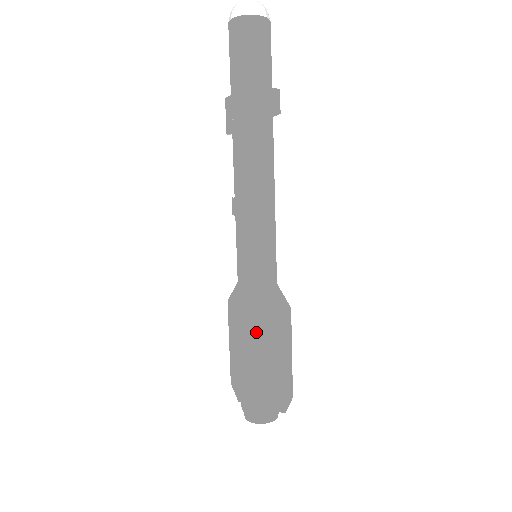
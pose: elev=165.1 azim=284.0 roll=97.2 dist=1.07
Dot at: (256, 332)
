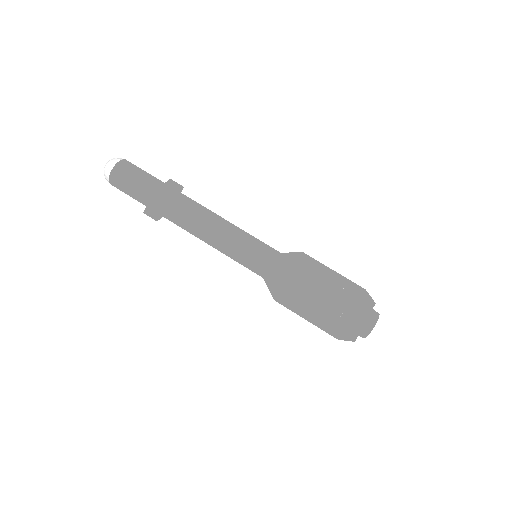
Dot at: (310, 277)
